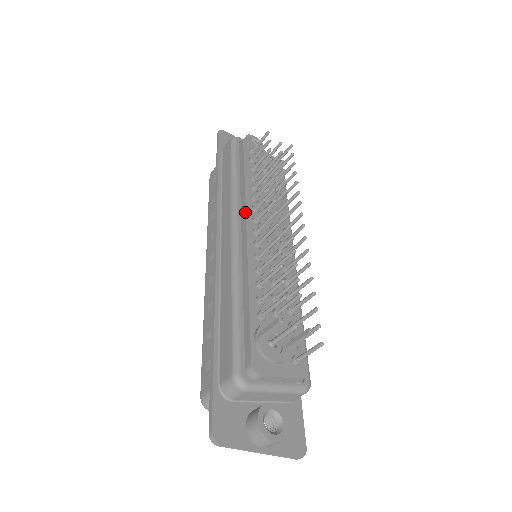
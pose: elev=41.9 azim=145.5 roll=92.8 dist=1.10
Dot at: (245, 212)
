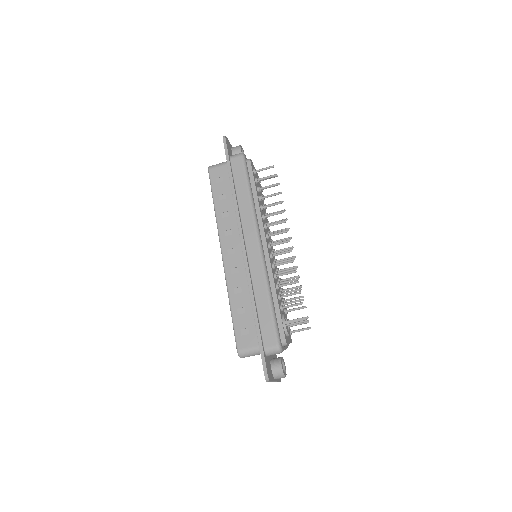
Dot at: (264, 230)
